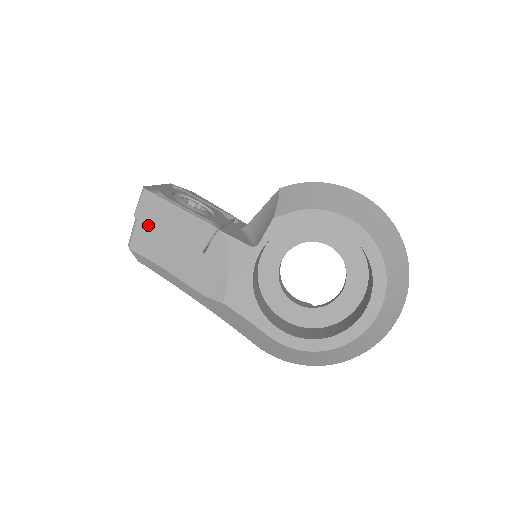
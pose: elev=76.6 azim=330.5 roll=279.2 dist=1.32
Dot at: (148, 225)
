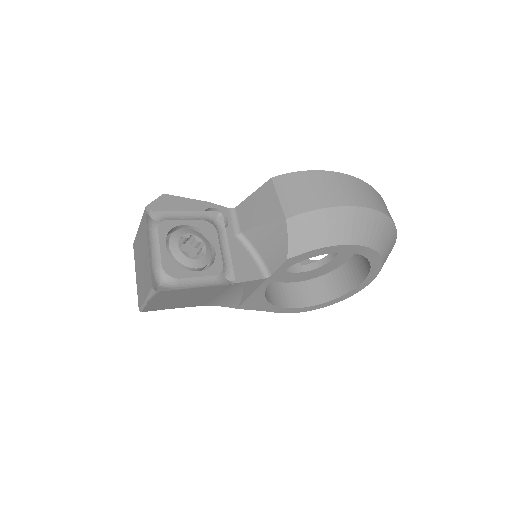
Dot at: (161, 300)
